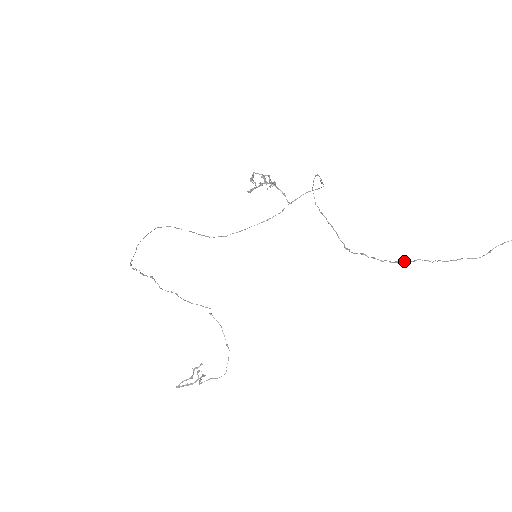
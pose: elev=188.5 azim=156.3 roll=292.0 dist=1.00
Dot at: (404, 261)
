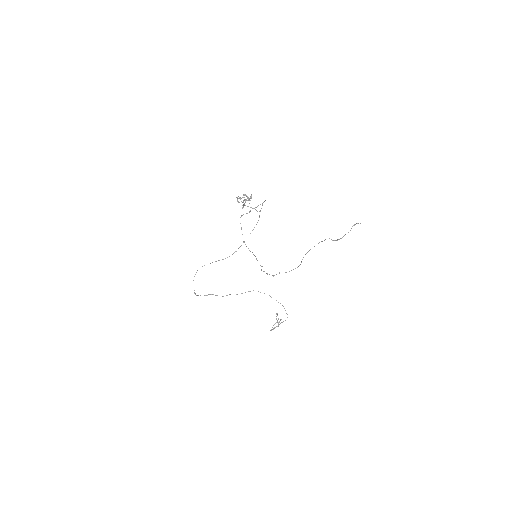
Dot at: (276, 274)
